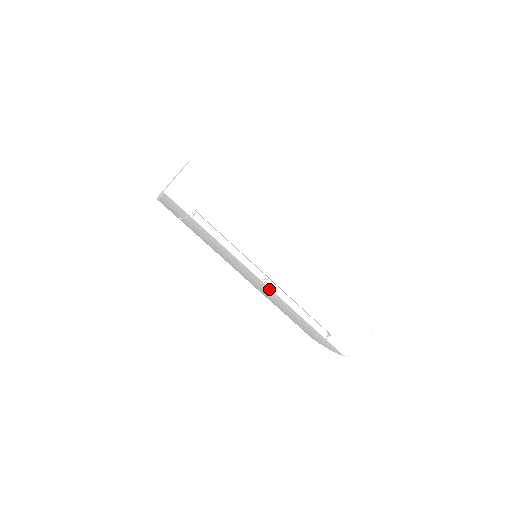
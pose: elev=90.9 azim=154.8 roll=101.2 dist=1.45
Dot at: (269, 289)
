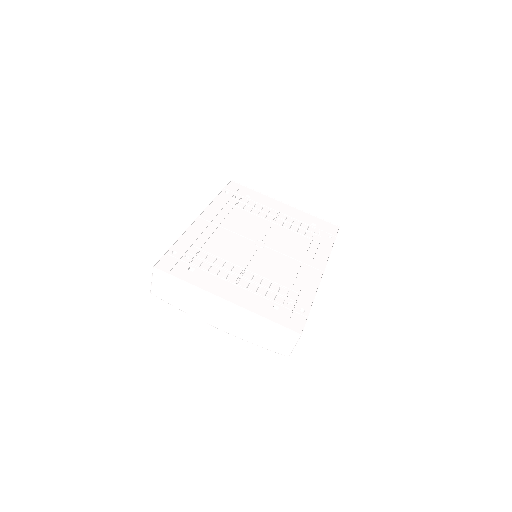
Dot at: occluded
